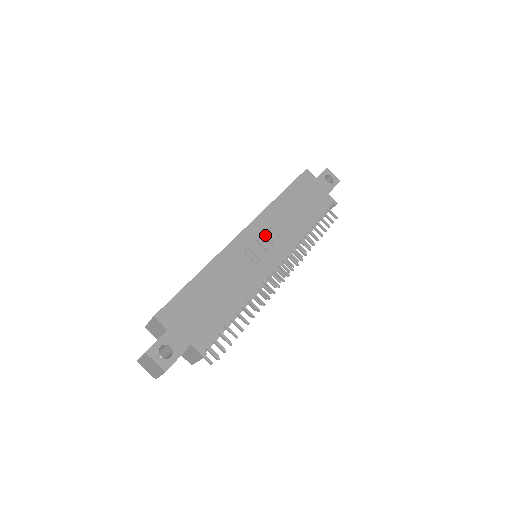
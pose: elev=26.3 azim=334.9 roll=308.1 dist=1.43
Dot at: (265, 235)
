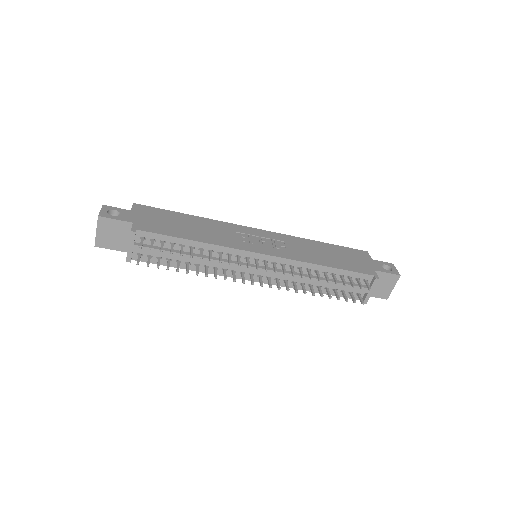
Dot at: (274, 242)
